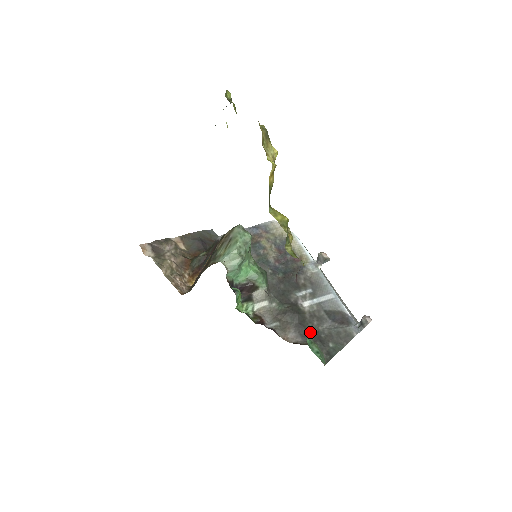
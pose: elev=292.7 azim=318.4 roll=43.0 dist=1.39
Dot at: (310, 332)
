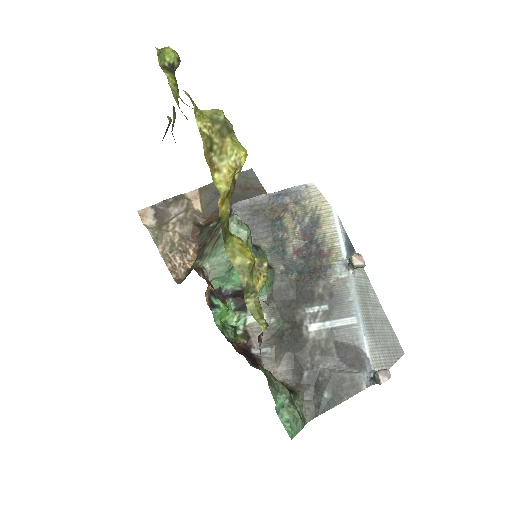
Dot at: (305, 370)
